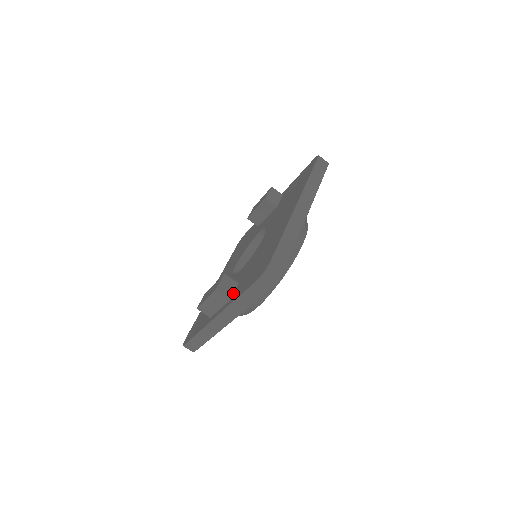
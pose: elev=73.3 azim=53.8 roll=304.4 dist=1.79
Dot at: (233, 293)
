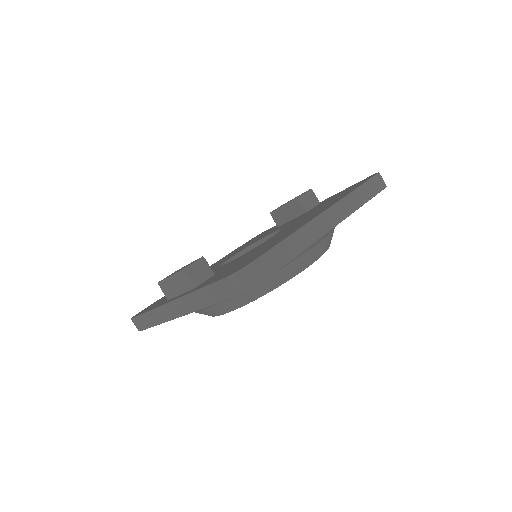
Dot at: (201, 283)
